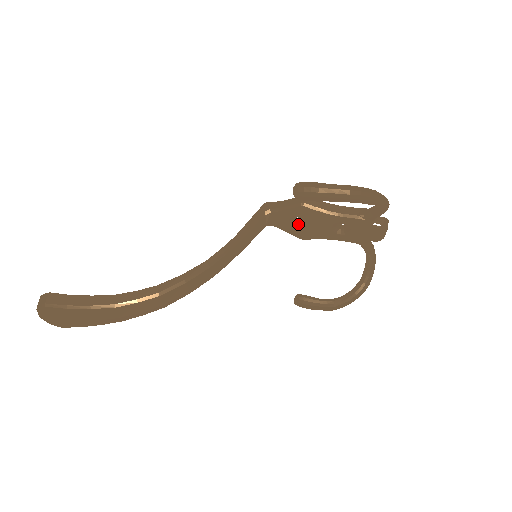
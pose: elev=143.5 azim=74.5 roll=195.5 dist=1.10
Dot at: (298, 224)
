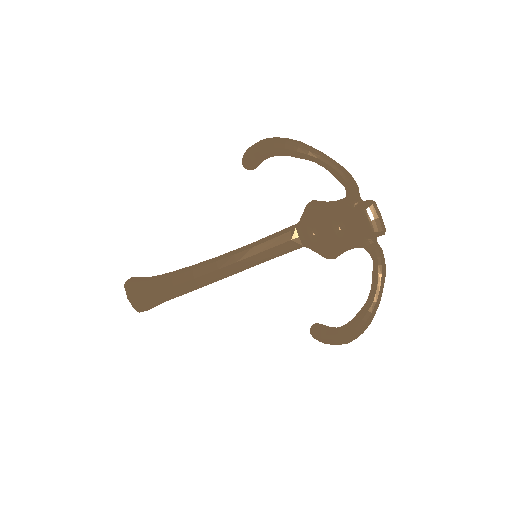
Dot at: (317, 237)
